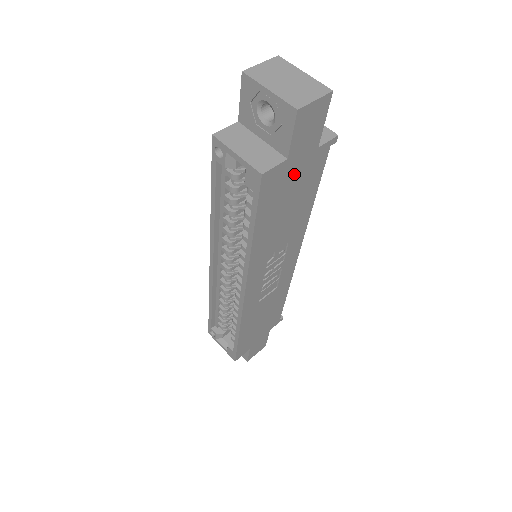
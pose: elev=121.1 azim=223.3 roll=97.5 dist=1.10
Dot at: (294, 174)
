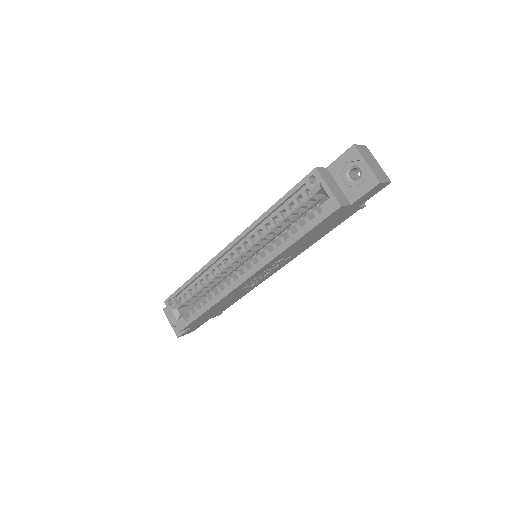
Dot at: (341, 215)
